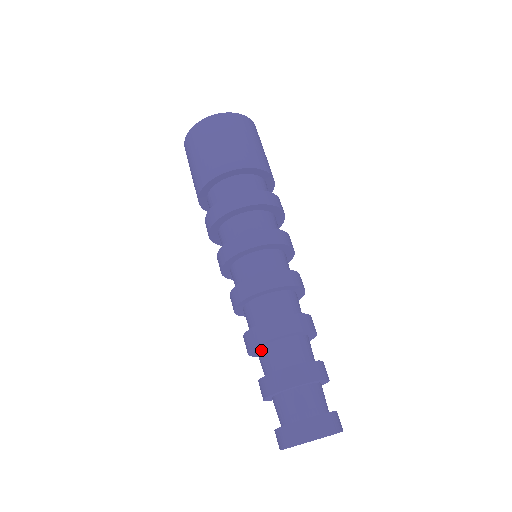
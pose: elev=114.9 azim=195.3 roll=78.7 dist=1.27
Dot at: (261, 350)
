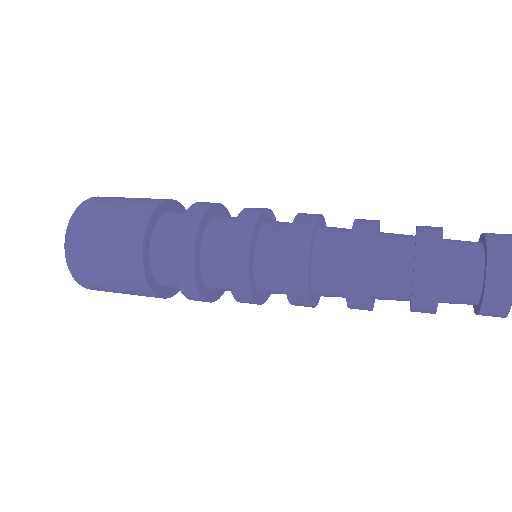
Dot at: (378, 256)
